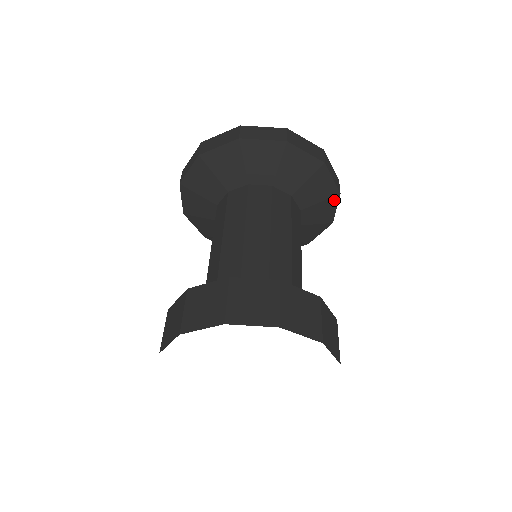
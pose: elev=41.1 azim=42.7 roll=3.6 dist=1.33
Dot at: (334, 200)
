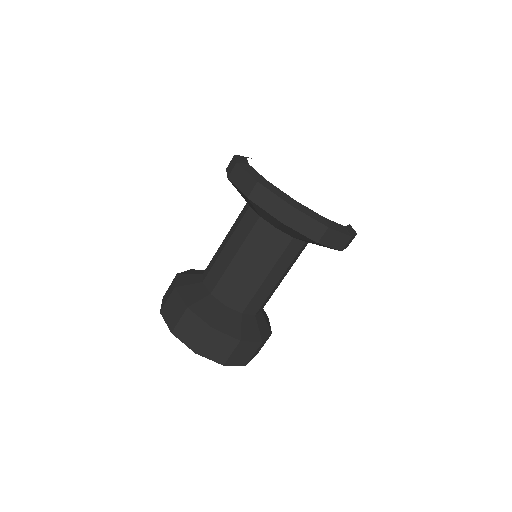
Dot at: occluded
